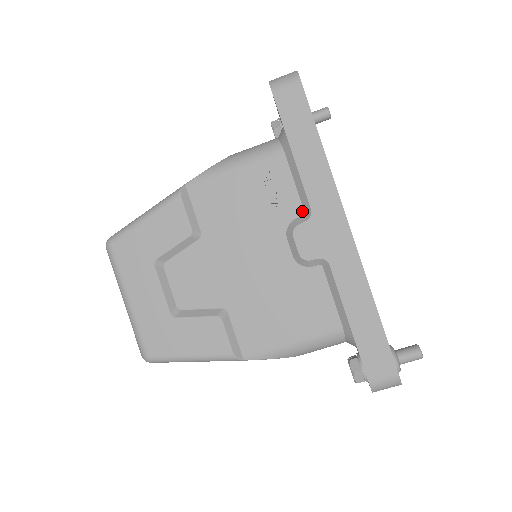
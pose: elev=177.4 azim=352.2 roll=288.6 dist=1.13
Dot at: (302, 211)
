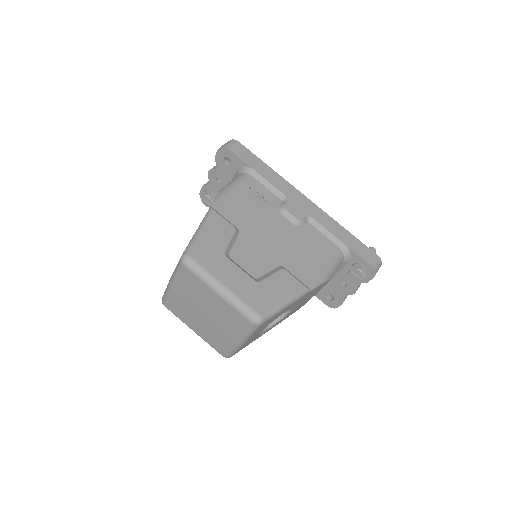
Dot at: (280, 200)
